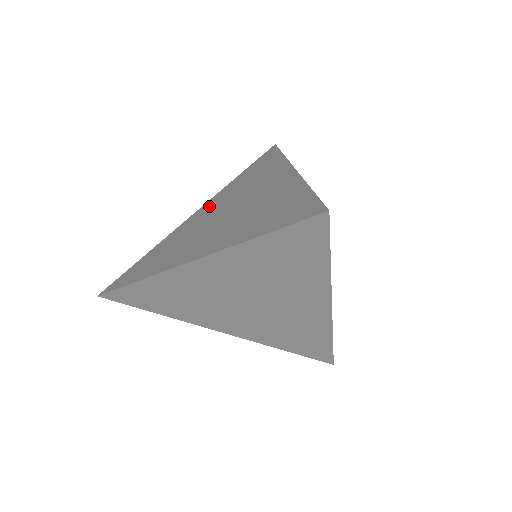
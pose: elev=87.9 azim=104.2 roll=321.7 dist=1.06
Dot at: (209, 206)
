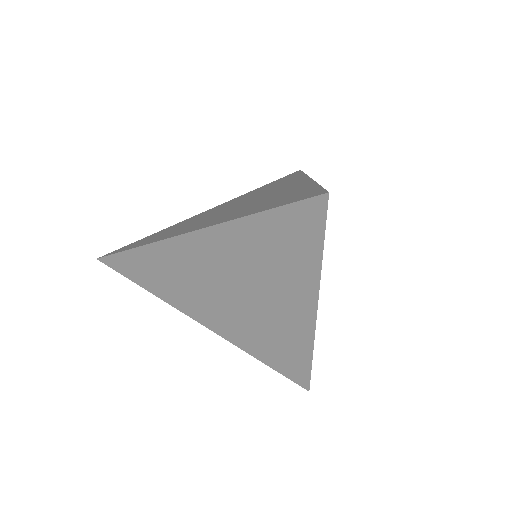
Dot at: (212, 249)
